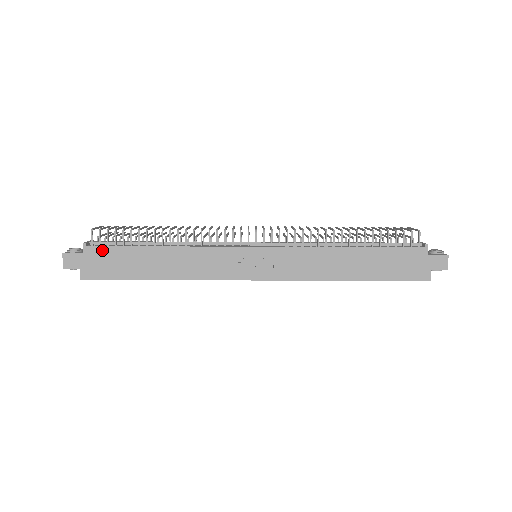
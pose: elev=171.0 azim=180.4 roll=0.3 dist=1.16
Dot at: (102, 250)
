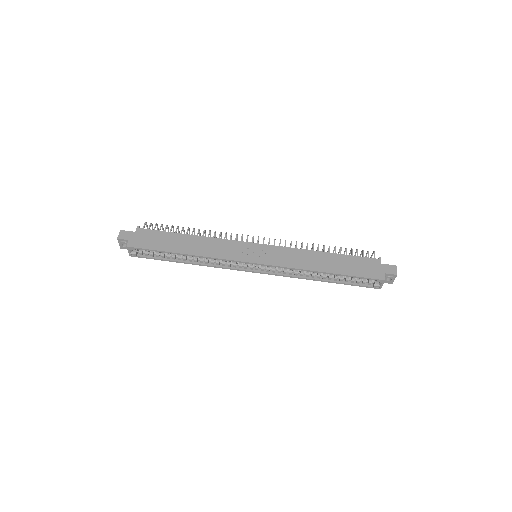
Dot at: (149, 232)
